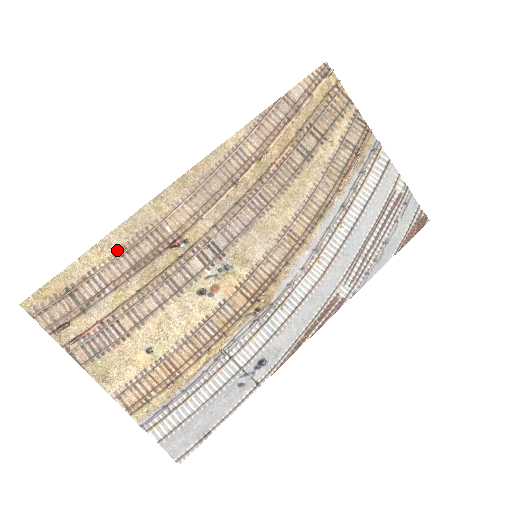
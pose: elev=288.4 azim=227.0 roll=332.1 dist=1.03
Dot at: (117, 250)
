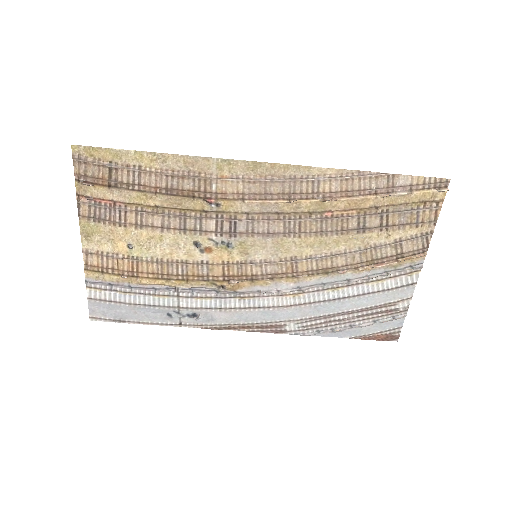
Dot at: (166, 169)
